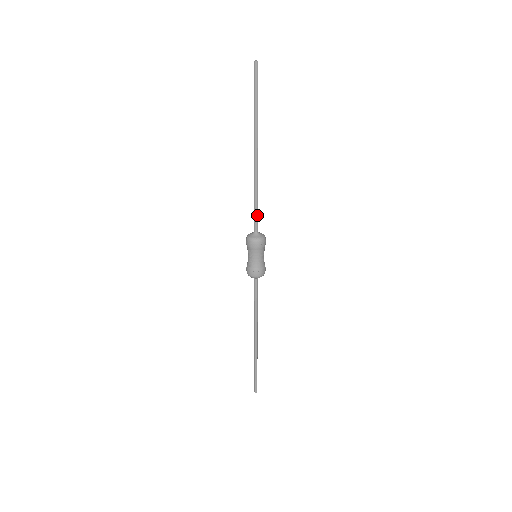
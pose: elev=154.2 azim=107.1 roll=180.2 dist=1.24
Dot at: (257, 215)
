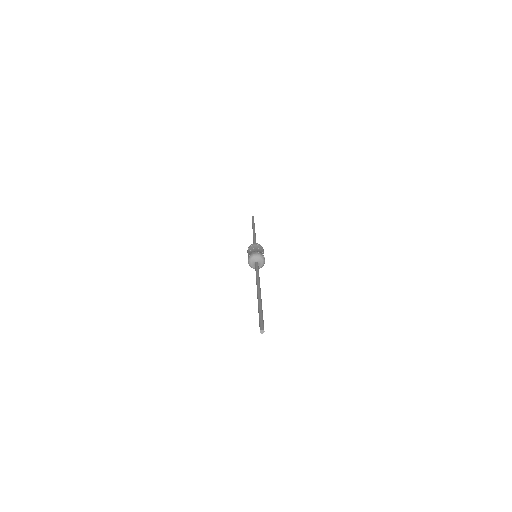
Dot at: occluded
